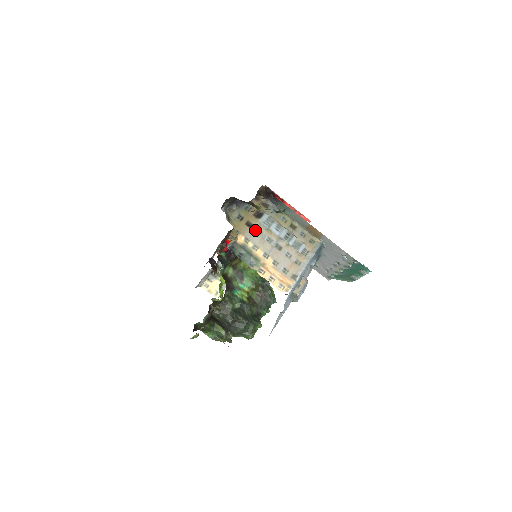
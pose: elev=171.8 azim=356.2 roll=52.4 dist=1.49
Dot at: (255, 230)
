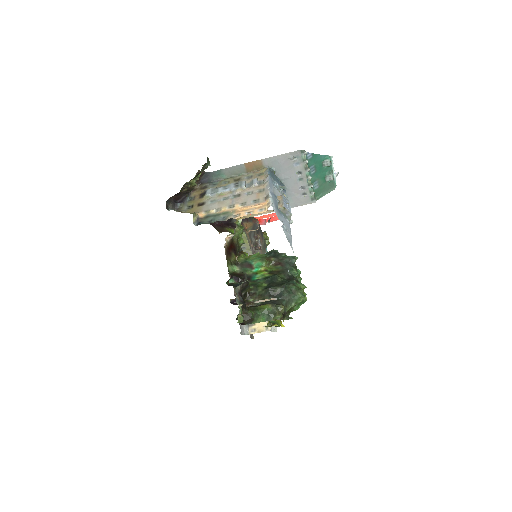
Dot at: (209, 203)
